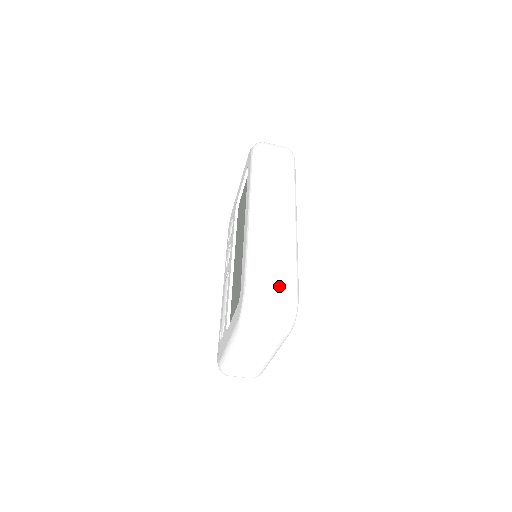
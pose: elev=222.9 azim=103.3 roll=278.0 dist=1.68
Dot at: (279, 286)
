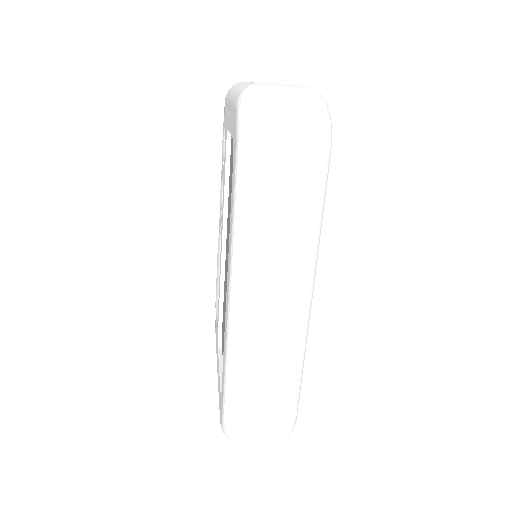
Dot at: (268, 425)
